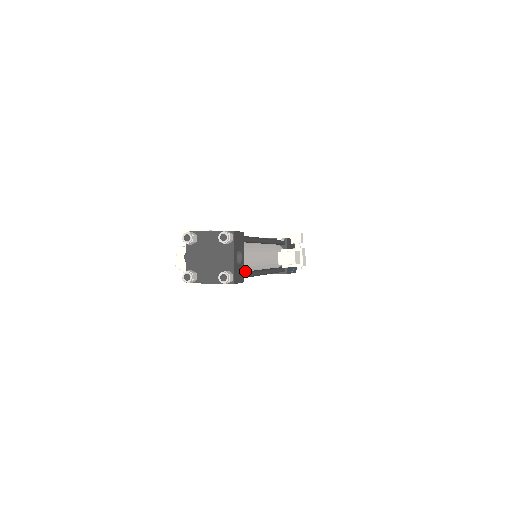
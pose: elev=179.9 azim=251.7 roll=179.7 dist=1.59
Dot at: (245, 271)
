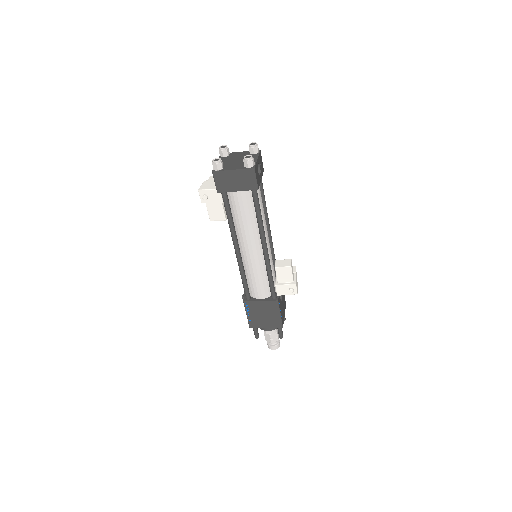
Dot at: occluded
